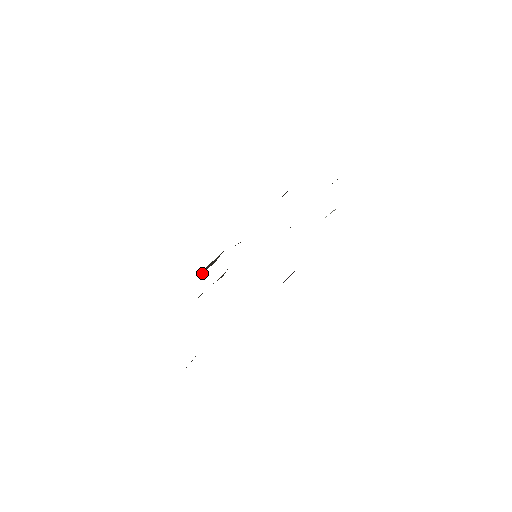
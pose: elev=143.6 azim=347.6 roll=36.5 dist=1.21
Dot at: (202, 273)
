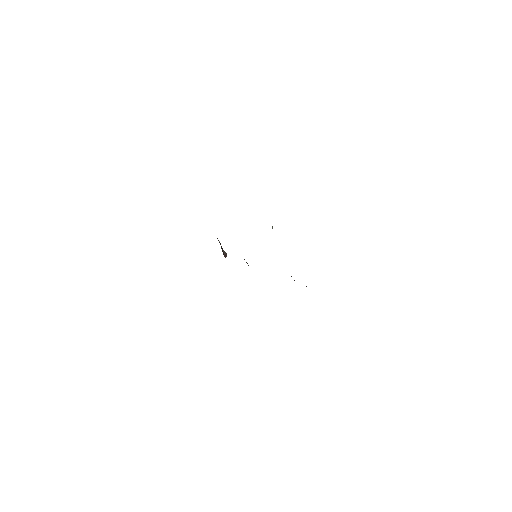
Dot at: (225, 255)
